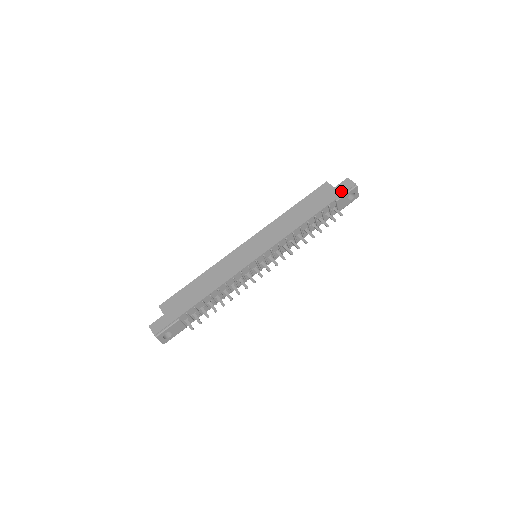
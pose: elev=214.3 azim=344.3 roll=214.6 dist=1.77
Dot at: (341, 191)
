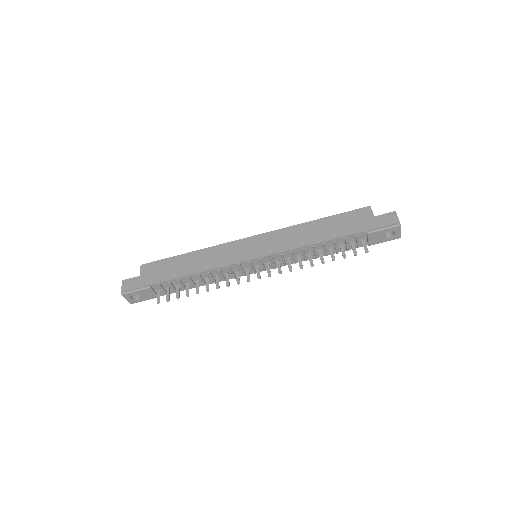
Dot at: (379, 224)
